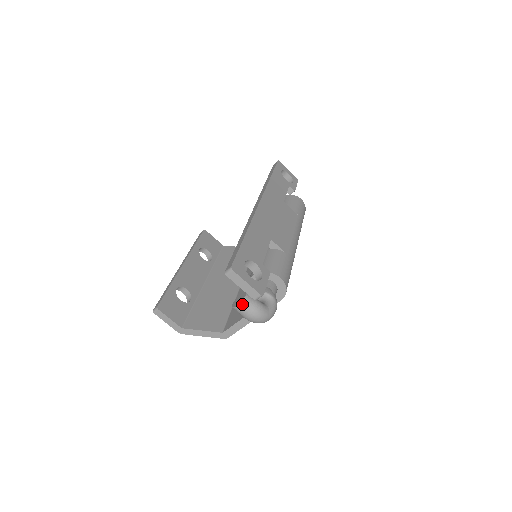
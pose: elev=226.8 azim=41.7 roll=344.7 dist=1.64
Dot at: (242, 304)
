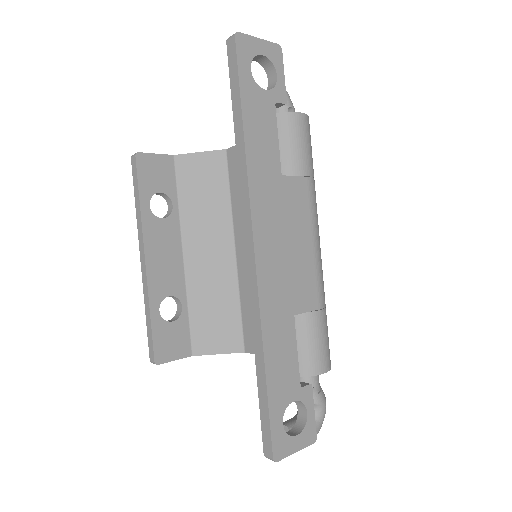
Dot at: occluded
